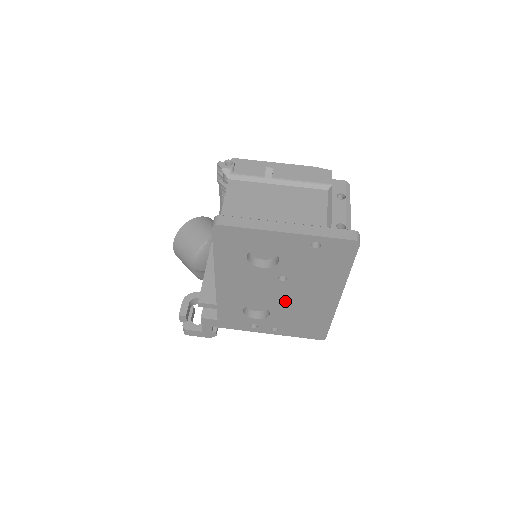
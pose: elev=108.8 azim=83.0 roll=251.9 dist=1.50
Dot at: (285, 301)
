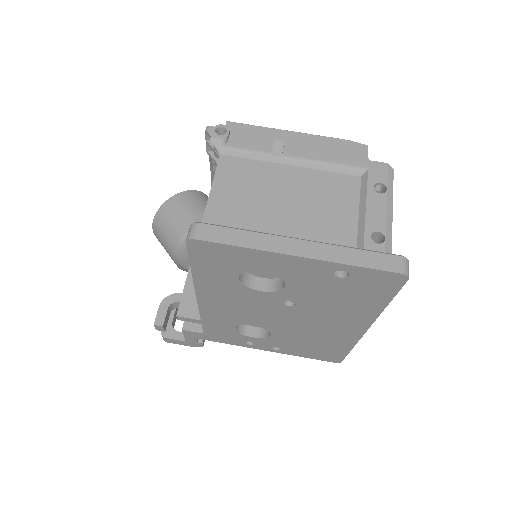
Dot at: (291, 325)
